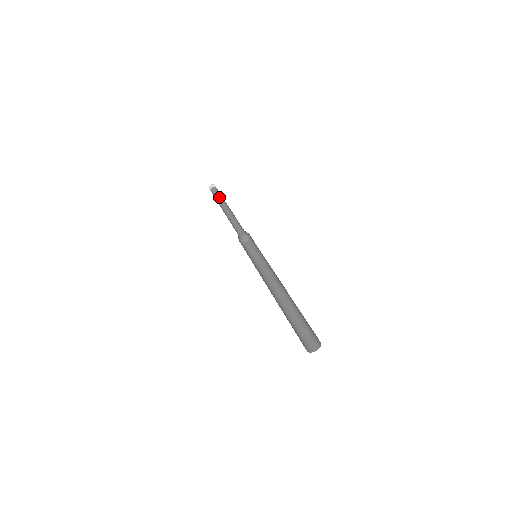
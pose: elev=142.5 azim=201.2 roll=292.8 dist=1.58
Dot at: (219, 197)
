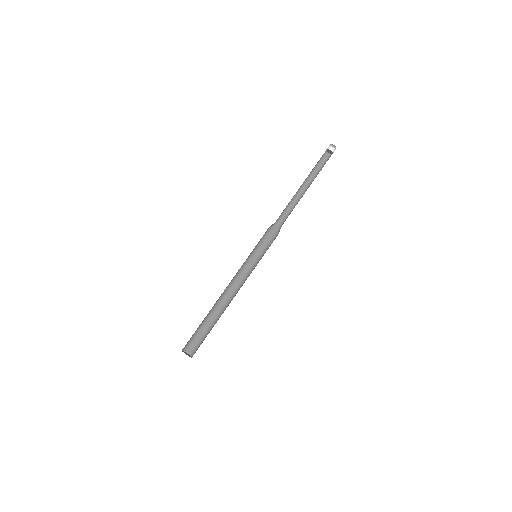
Dot at: (323, 164)
